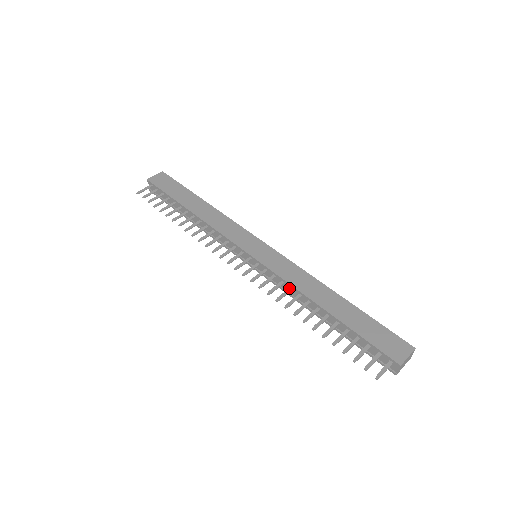
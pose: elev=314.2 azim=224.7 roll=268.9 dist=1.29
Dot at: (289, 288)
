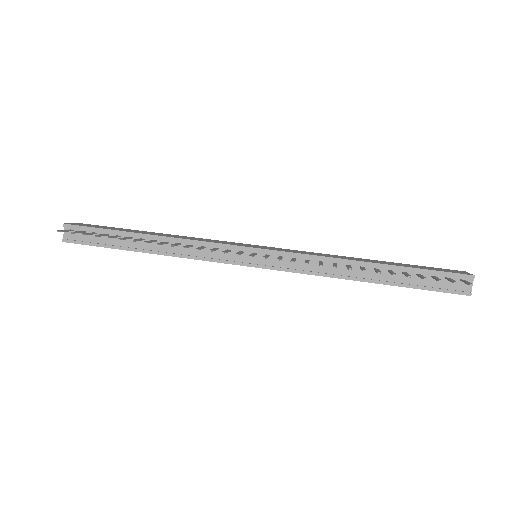
Dot at: (319, 261)
